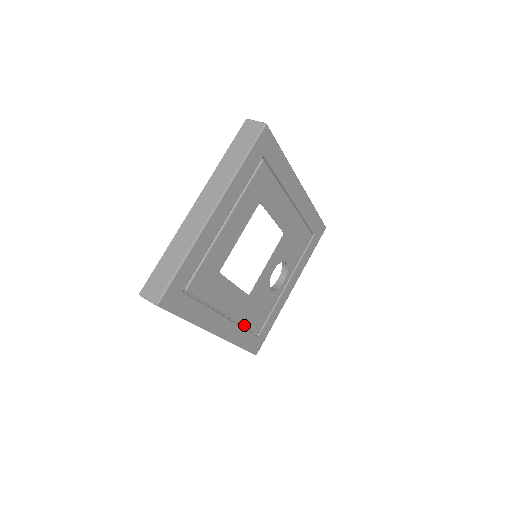
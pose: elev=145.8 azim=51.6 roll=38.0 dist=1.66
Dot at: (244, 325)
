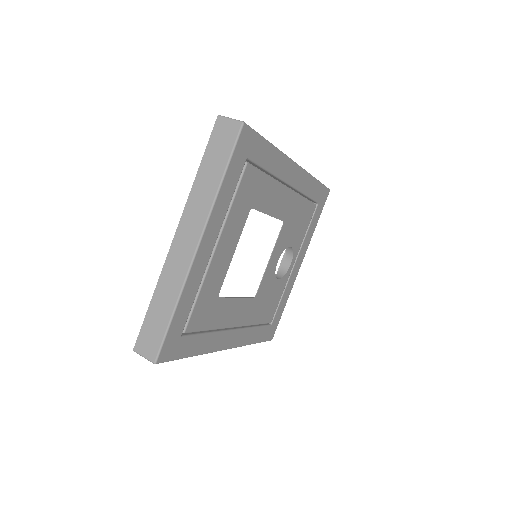
Dot at: (254, 324)
